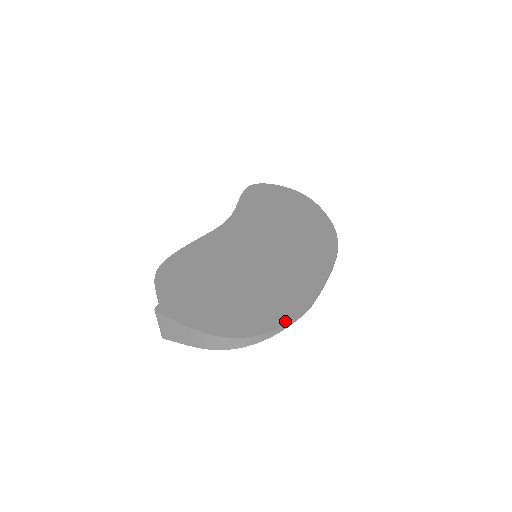
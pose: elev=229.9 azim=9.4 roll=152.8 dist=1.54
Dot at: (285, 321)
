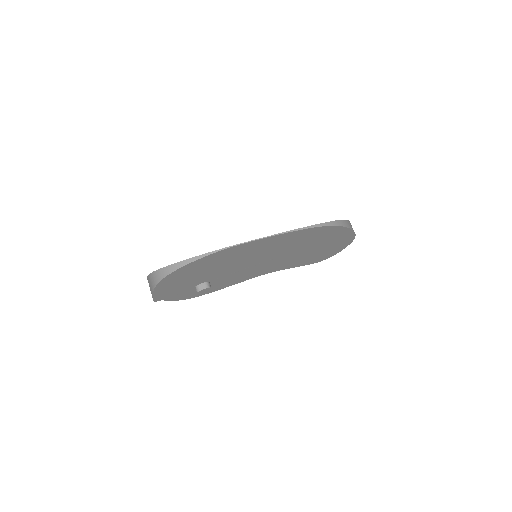
Dot at: (199, 255)
